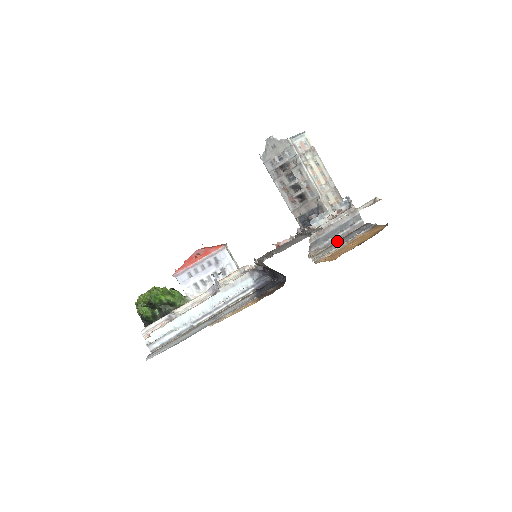
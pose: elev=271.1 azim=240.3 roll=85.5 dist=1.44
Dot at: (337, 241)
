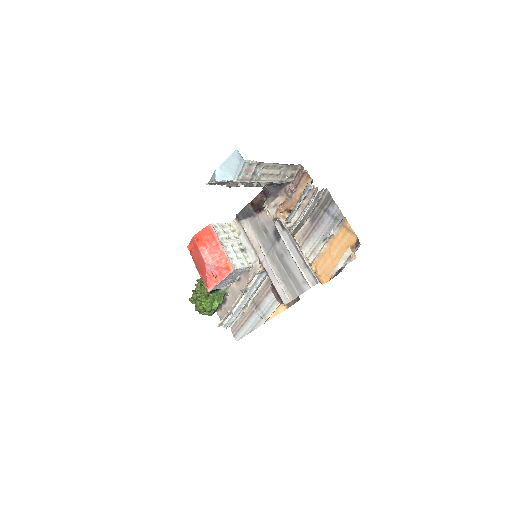
Dot at: (312, 223)
